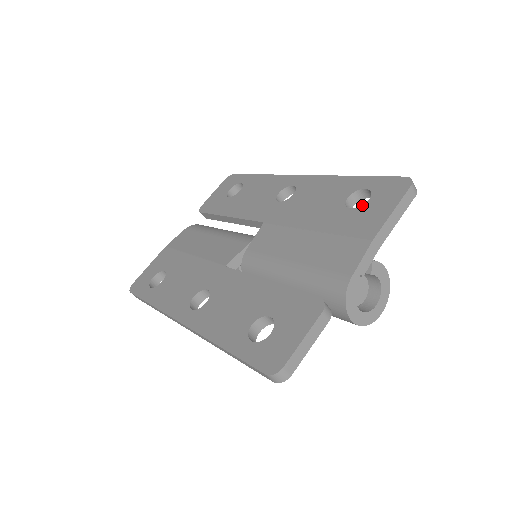
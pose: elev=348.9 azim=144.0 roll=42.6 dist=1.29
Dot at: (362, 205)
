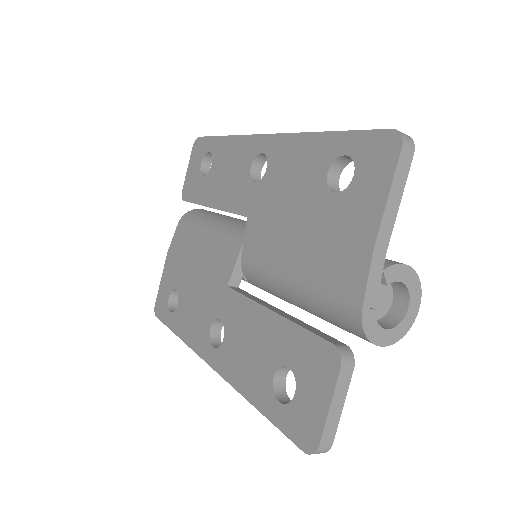
Dot at: occluded
